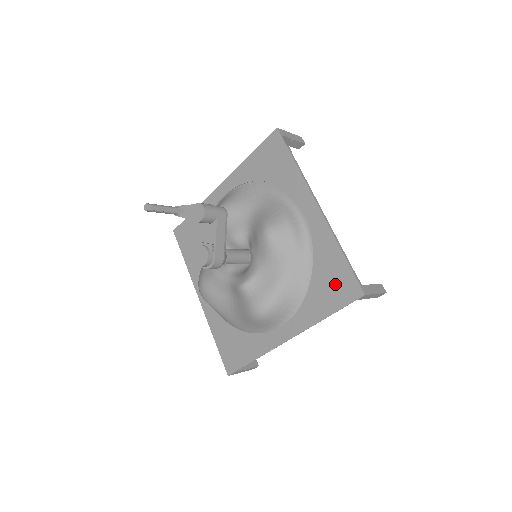
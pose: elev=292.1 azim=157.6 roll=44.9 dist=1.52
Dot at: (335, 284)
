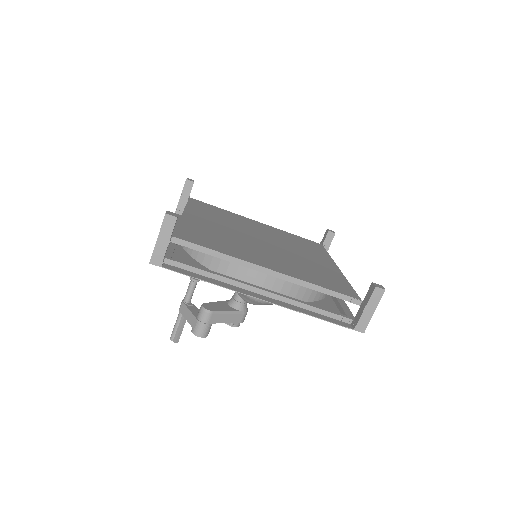
Dot at: occluded
